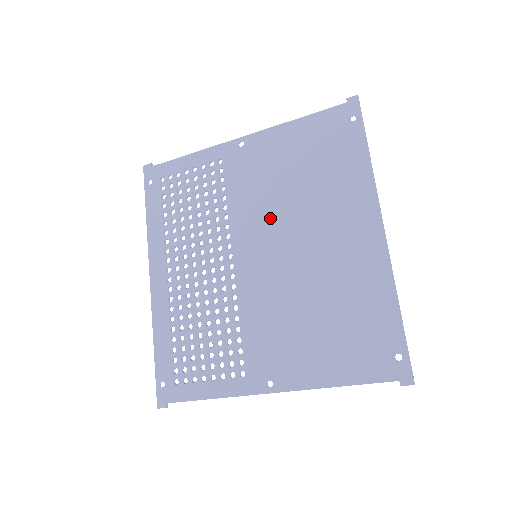
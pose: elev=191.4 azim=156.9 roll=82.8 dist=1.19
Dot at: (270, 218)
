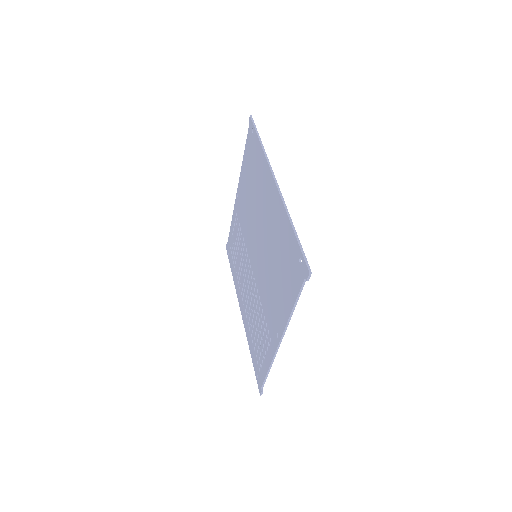
Dot at: (252, 227)
